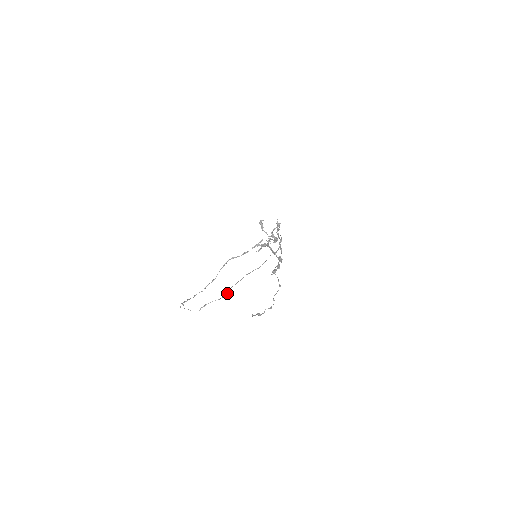
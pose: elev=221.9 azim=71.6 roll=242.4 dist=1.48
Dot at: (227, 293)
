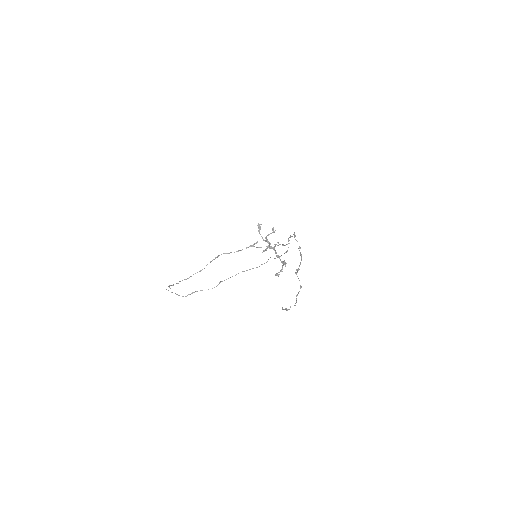
Dot at: (217, 285)
